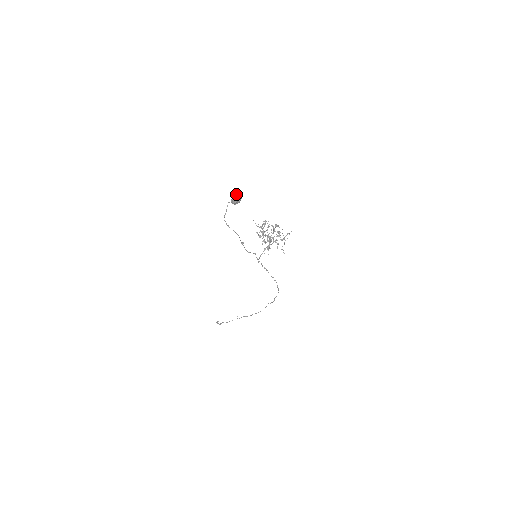
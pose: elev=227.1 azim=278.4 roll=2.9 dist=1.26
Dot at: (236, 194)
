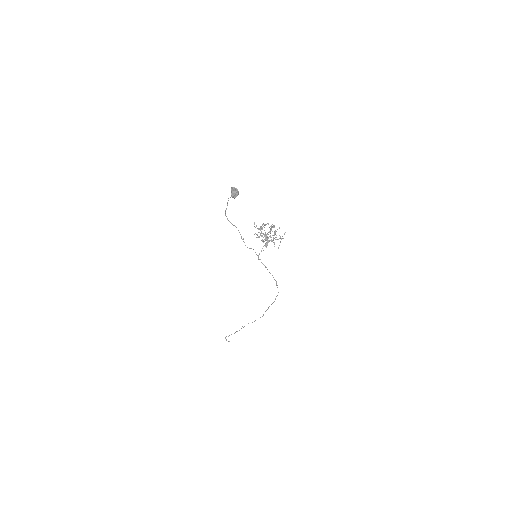
Dot at: (234, 189)
